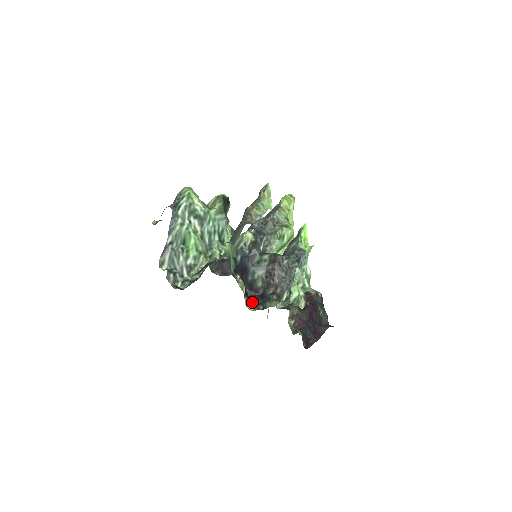
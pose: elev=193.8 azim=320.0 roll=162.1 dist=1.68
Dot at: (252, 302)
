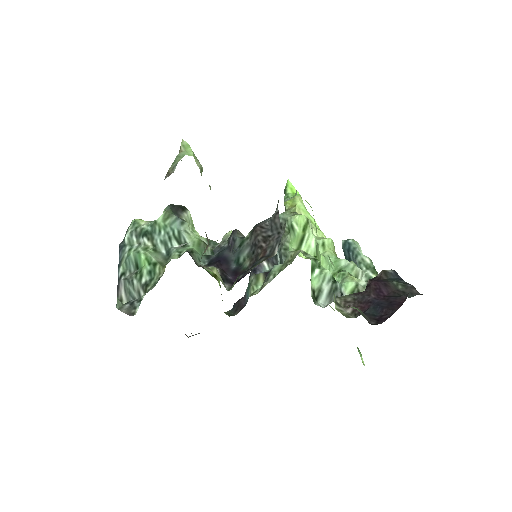
Dot at: (234, 282)
